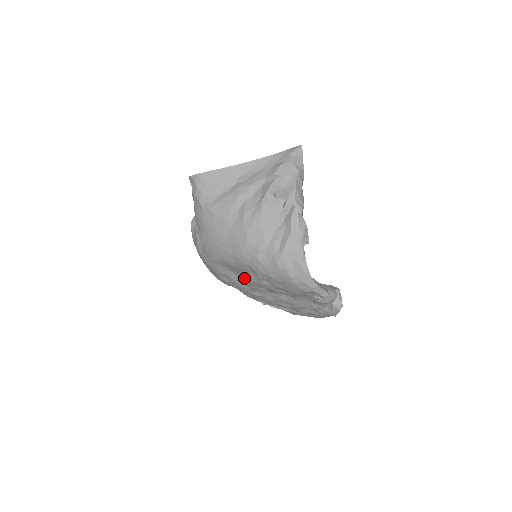
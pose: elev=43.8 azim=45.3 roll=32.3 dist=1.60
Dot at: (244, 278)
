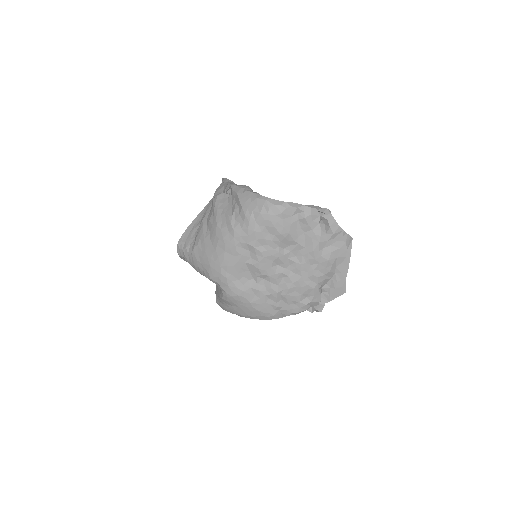
Dot at: (255, 270)
